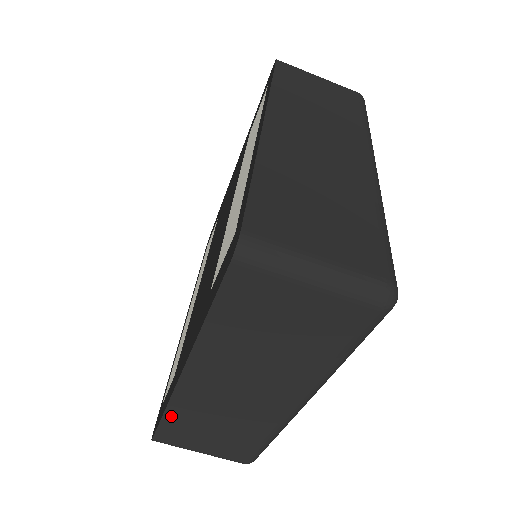
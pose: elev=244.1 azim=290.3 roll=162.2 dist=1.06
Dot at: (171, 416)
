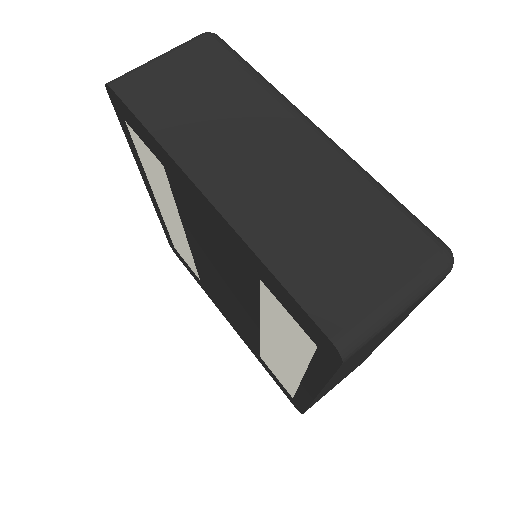
Dot at: (279, 266)
